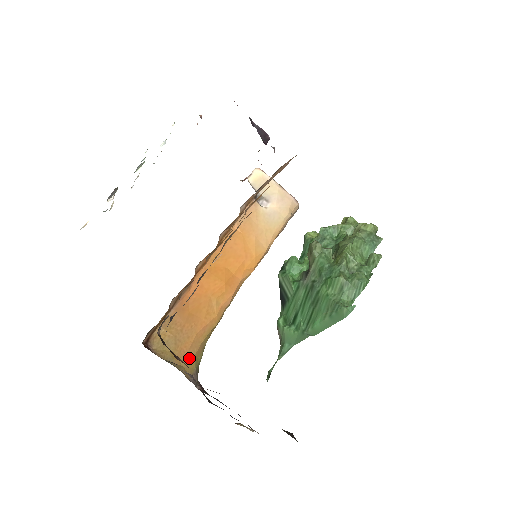
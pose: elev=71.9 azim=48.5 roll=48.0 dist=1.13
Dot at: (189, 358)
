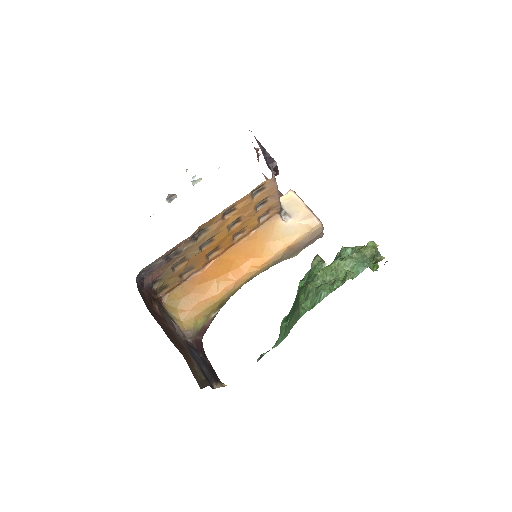
Dot at: (188, 317)
